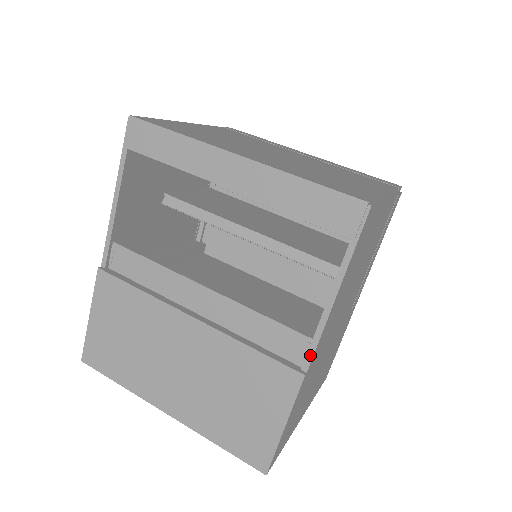
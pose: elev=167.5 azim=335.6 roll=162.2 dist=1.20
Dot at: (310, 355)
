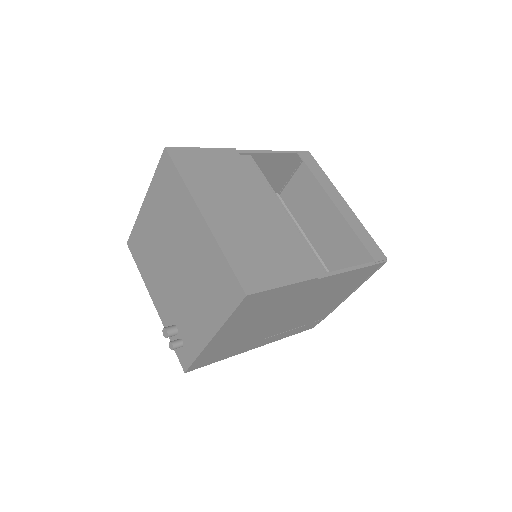
Dot at: (325, 275)
